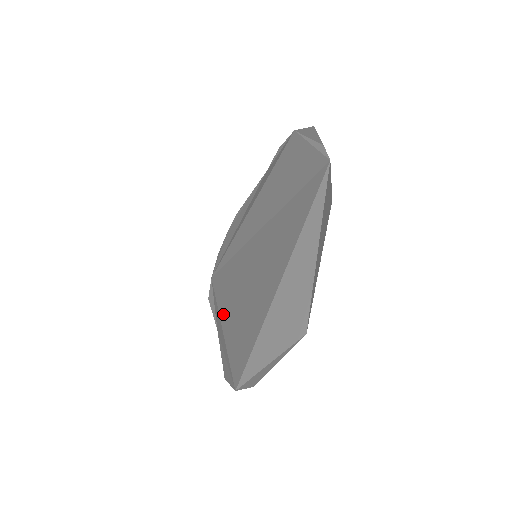
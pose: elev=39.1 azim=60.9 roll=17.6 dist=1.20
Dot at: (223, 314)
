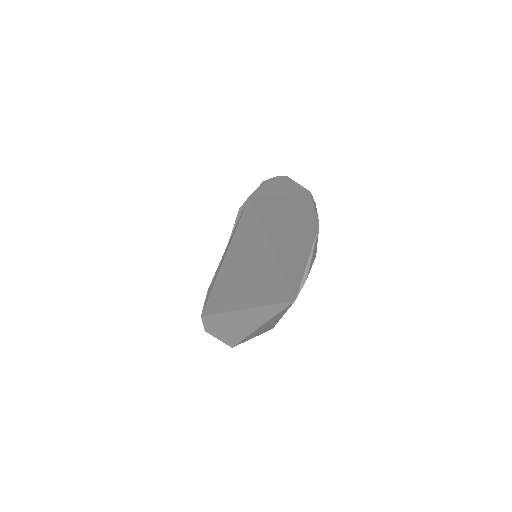
Dot at: (230, 250)
